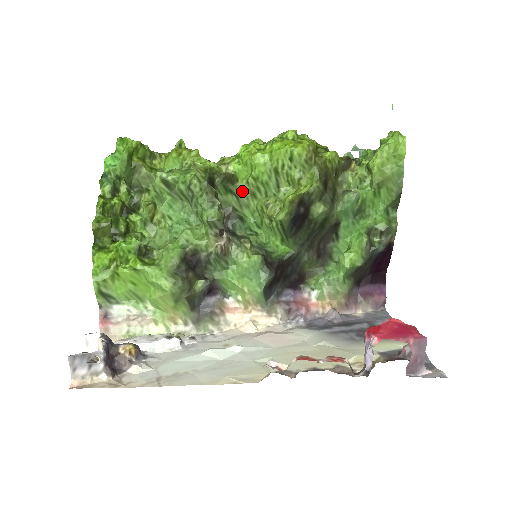
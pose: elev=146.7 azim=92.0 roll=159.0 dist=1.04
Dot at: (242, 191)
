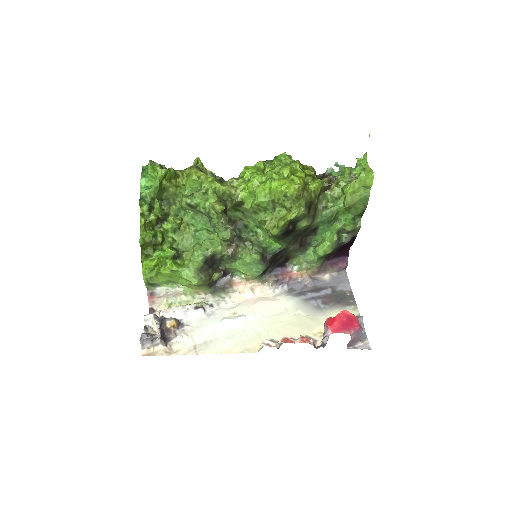
Dot at: (247, 210)
